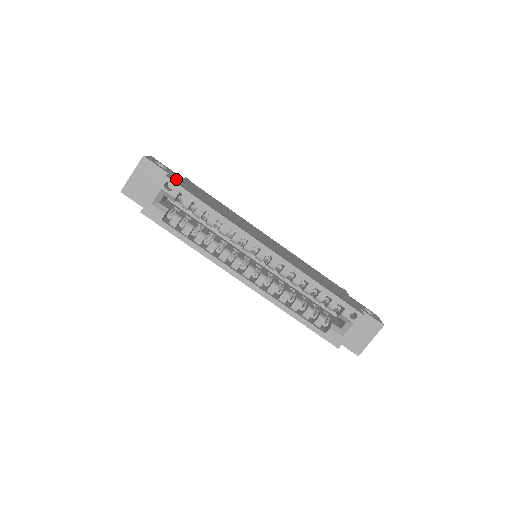
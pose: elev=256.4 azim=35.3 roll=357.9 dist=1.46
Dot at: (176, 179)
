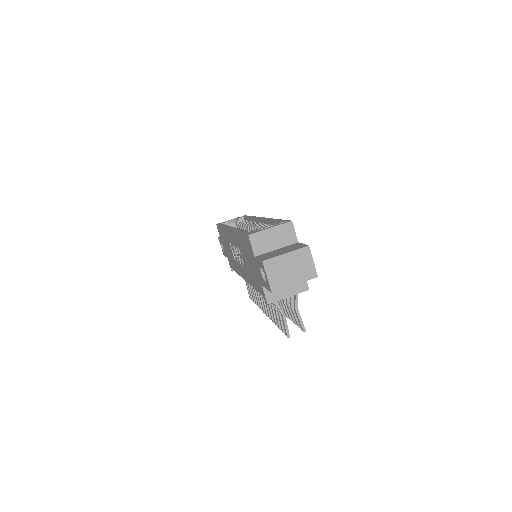
Dot at: occluded
